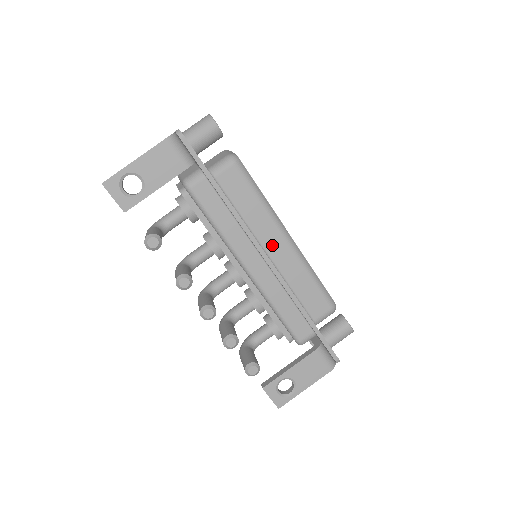
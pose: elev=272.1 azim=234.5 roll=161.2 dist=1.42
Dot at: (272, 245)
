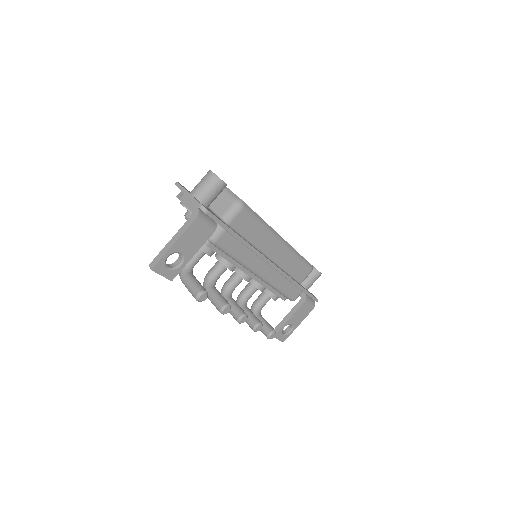
Dot at: (272, 251)
